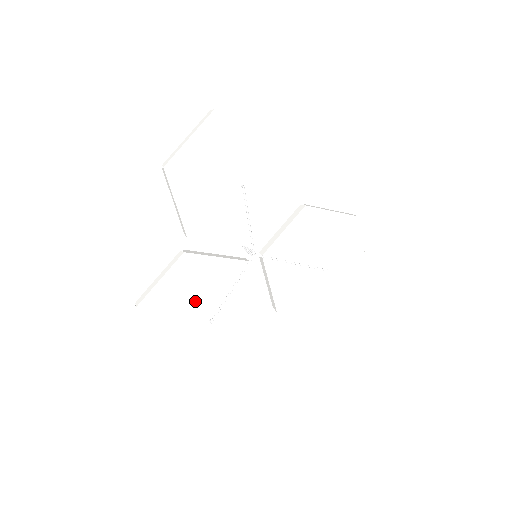
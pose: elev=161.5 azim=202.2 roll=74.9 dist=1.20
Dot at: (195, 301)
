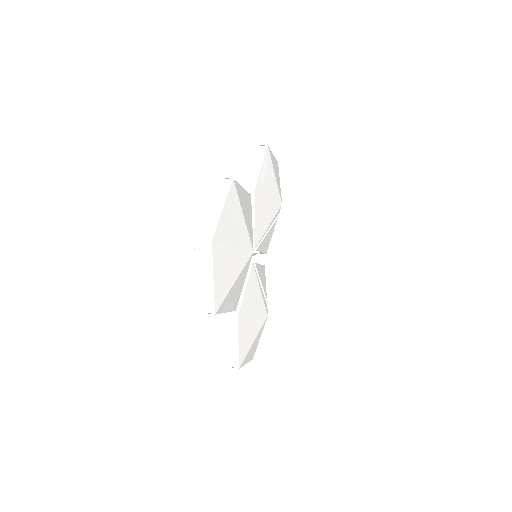
Dot at: (257, 322)
